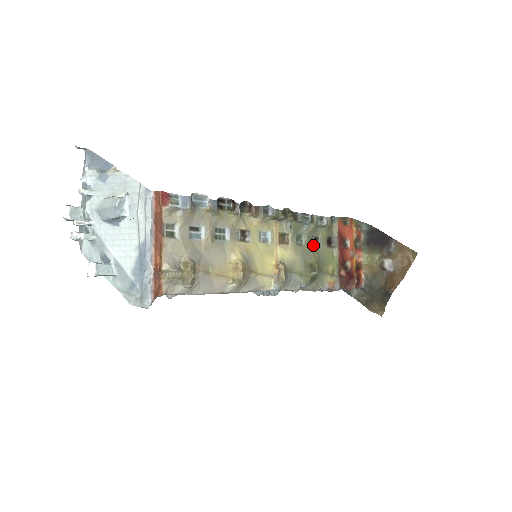
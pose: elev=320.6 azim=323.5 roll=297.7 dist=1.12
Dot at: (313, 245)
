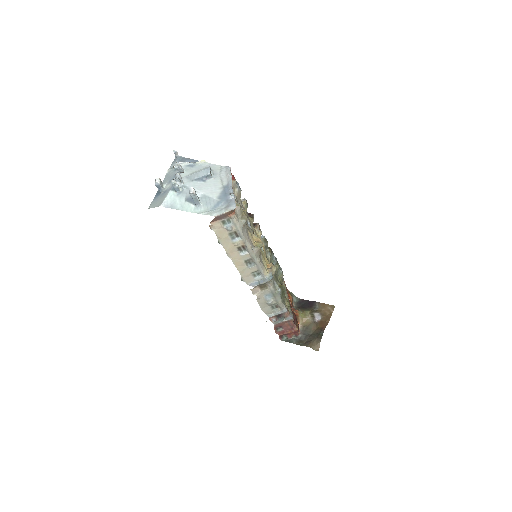
Dot at: occluded
